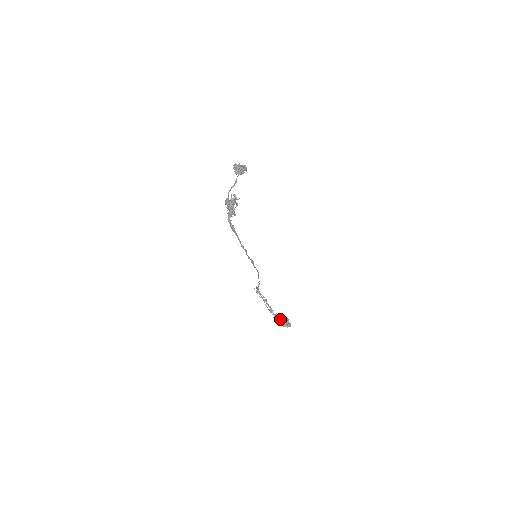
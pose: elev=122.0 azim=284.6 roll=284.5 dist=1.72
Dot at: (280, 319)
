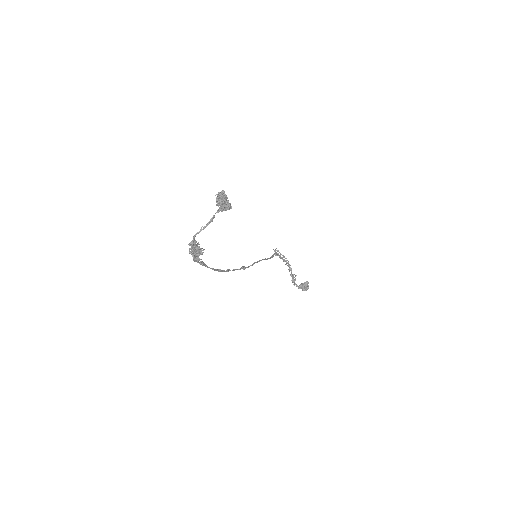
Dot at: (295, 283)
